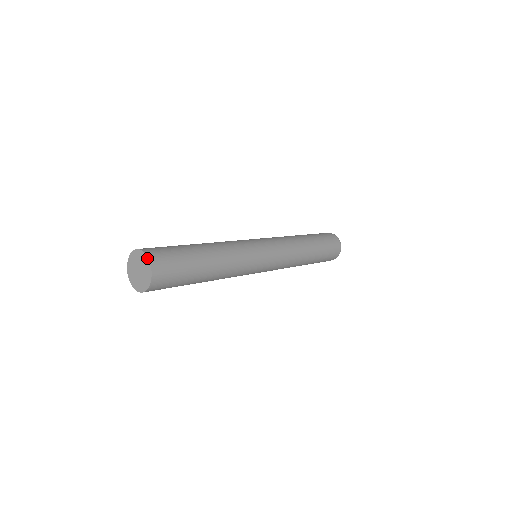
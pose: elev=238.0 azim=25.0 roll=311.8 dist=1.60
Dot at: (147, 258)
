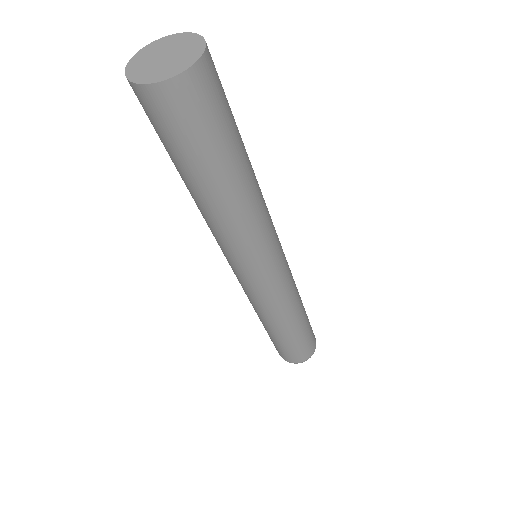
Dot at: (202, 52)
